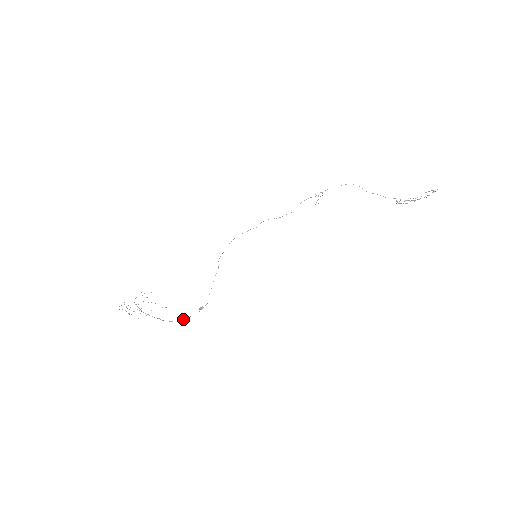
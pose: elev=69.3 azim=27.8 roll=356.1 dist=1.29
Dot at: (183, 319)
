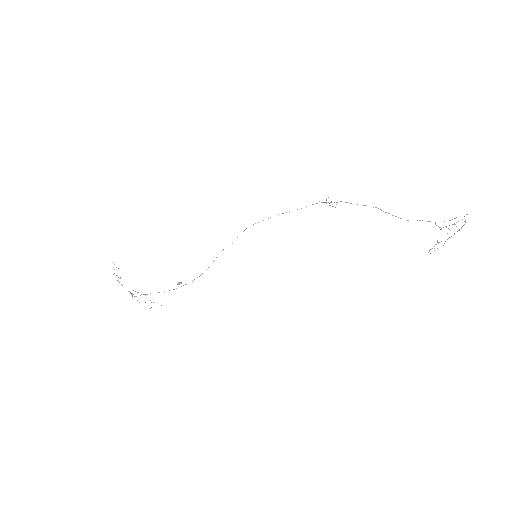
Dot at: (158, 292)
